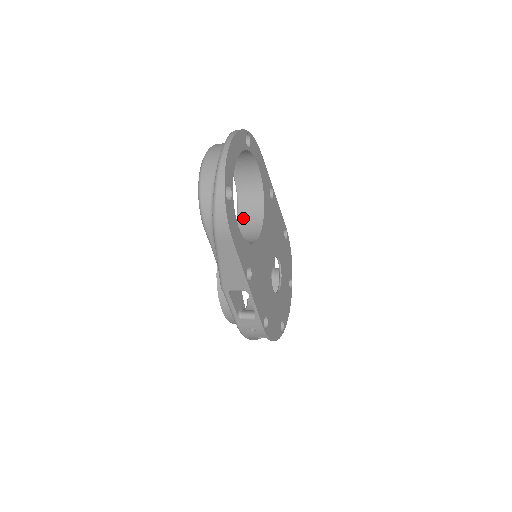
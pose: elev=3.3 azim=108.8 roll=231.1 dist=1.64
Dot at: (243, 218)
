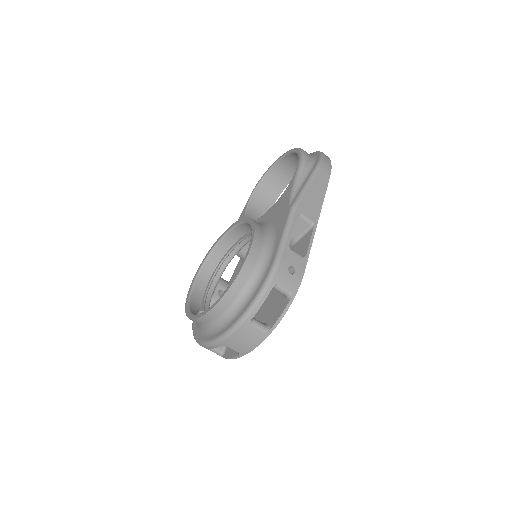
Dot at: occluded
